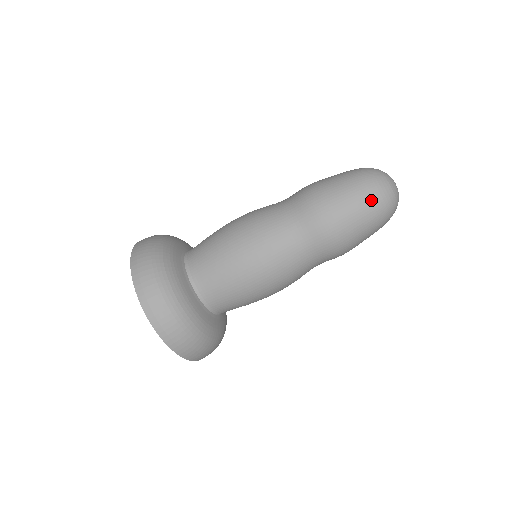
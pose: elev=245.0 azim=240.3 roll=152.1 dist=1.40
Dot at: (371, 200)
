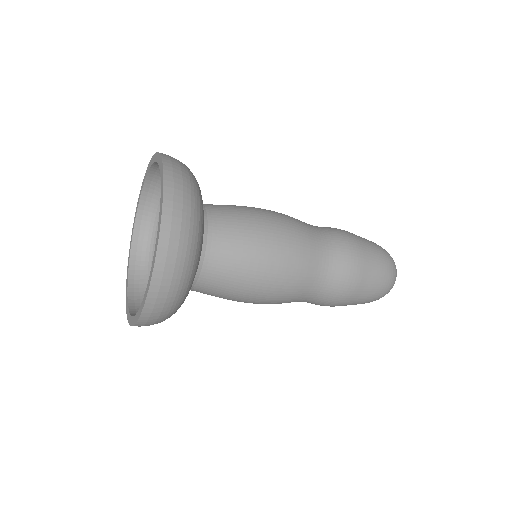
Dot at: (378, 296)
